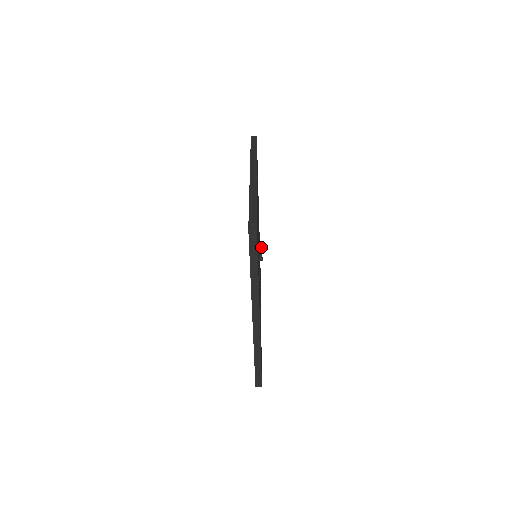
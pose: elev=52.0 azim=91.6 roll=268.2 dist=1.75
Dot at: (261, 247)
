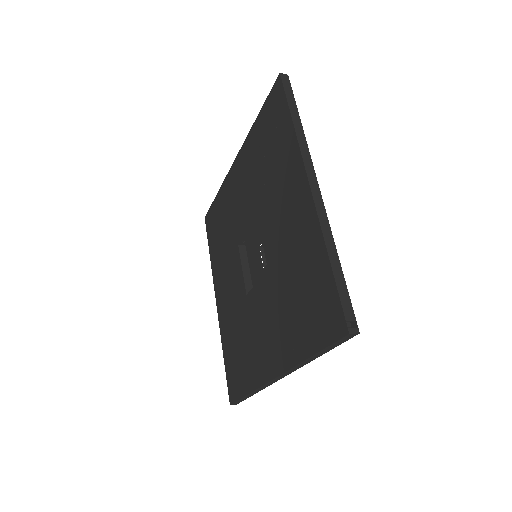
Dot at: occluded
